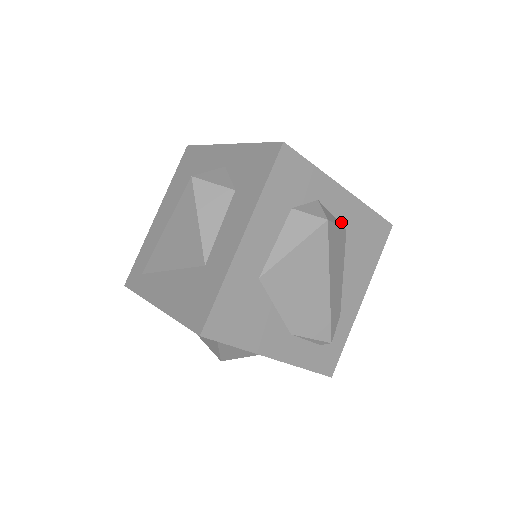
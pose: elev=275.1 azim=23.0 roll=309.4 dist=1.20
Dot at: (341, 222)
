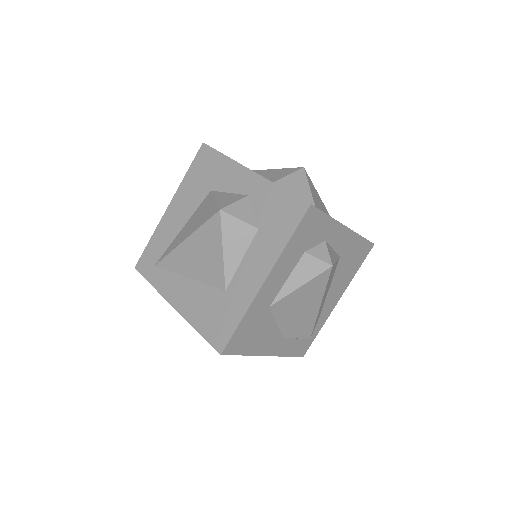
Dot at: (338, 252)
